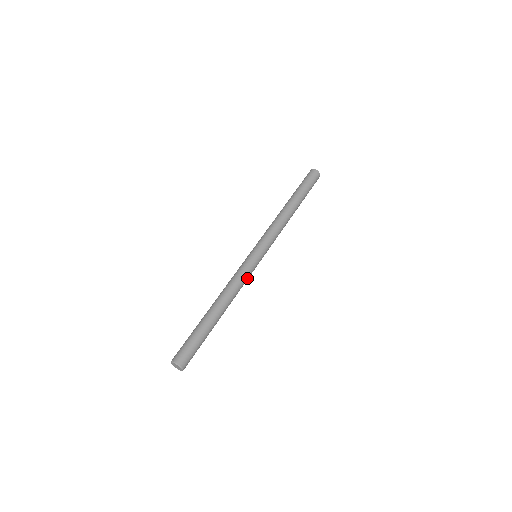
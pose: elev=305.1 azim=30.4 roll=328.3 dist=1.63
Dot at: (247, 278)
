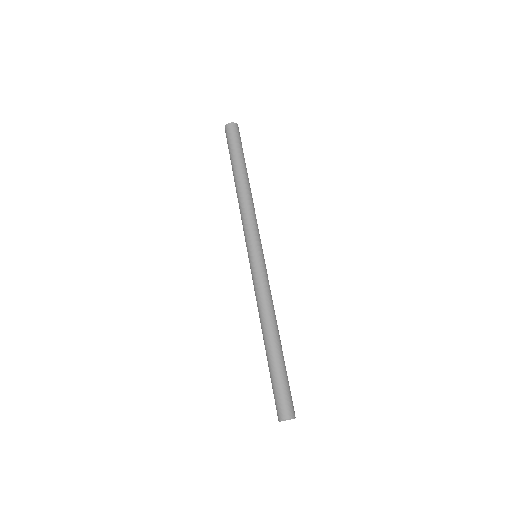
Dot at: (267, 284)
